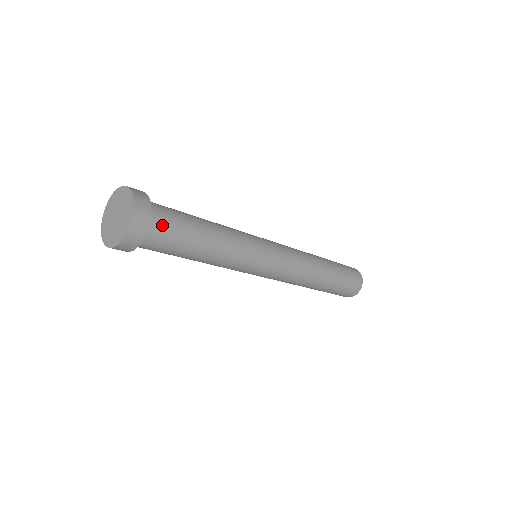
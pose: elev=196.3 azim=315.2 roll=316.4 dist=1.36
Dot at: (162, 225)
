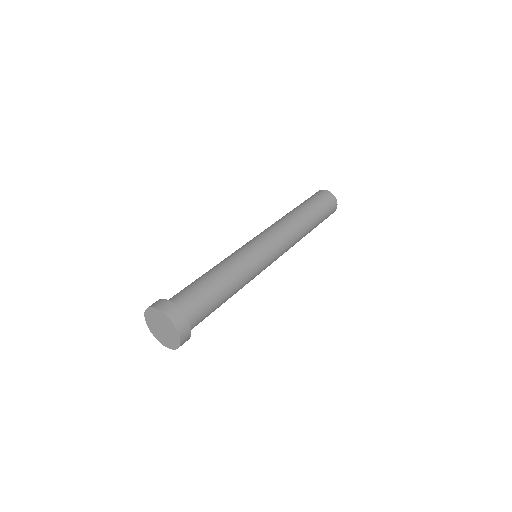
Dot at: (196, 316)
